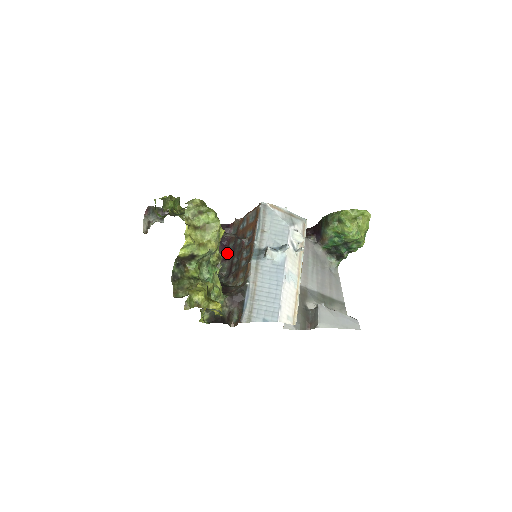
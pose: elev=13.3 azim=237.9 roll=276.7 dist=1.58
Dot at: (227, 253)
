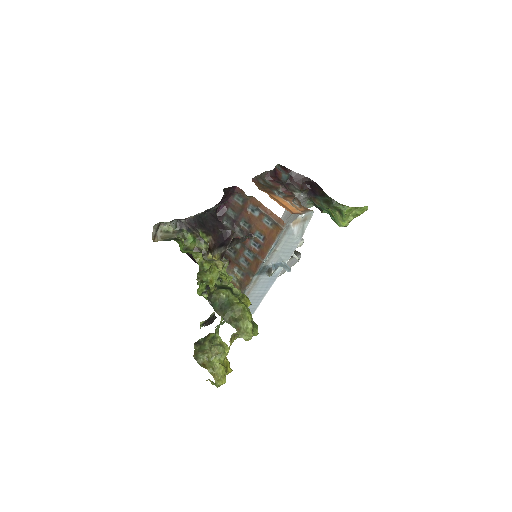
Dot at: (223, 218)
